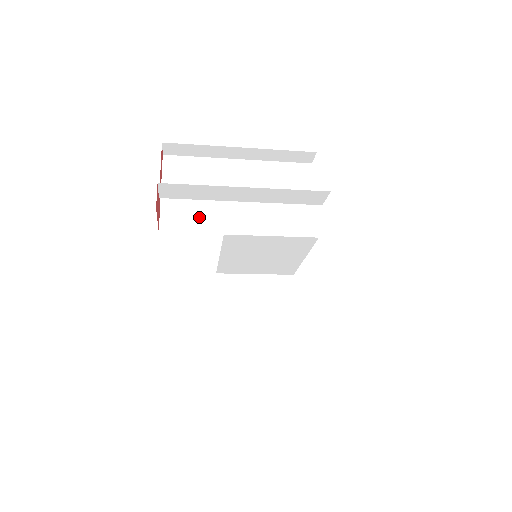
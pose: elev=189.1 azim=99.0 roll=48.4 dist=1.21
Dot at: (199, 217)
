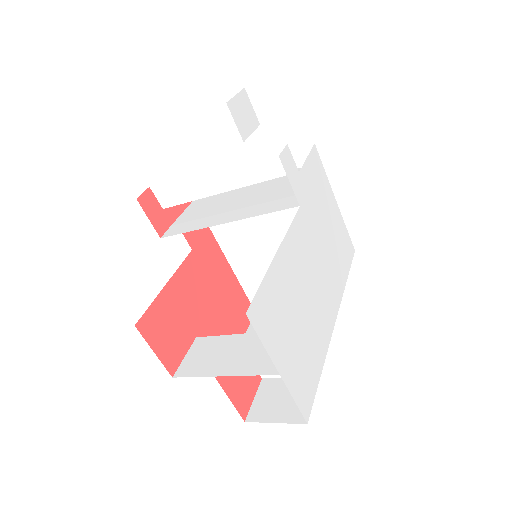
Dot at: (197, 222)
